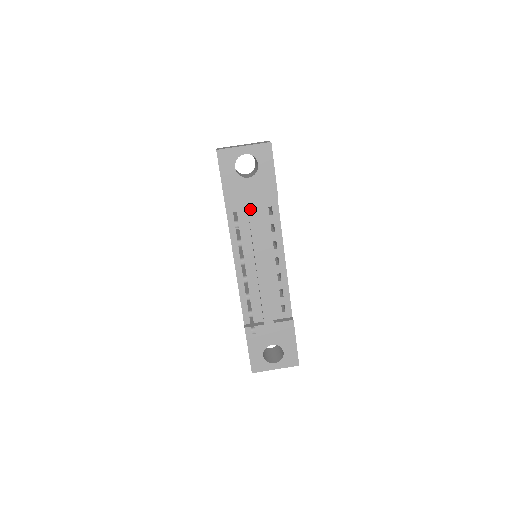
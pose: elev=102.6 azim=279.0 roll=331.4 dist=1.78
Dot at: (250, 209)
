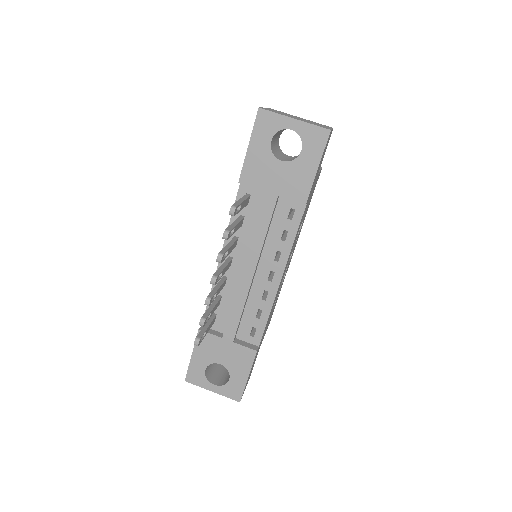
Dot at: (266, 200)
